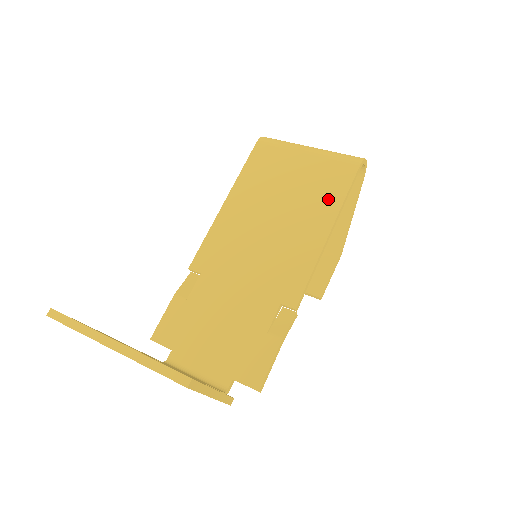
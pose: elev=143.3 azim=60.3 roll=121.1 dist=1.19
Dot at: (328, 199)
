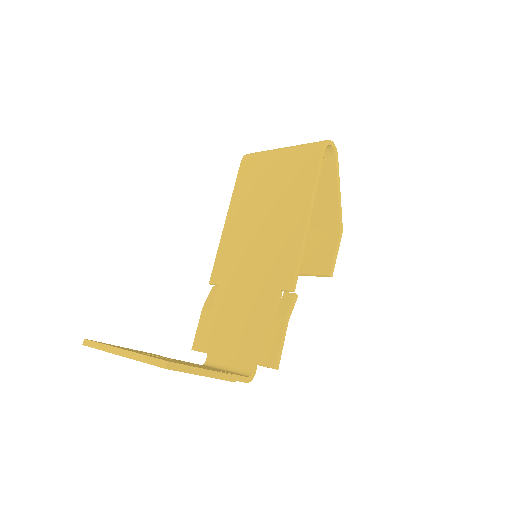
Dot at: (302, 187)
